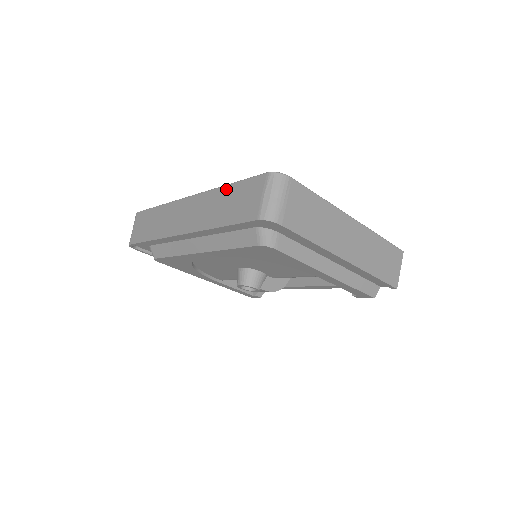
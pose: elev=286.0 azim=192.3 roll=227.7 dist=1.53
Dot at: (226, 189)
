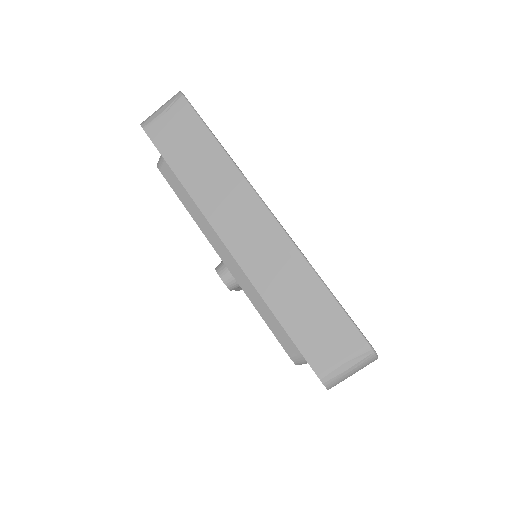
Dot at: (316, 284)
